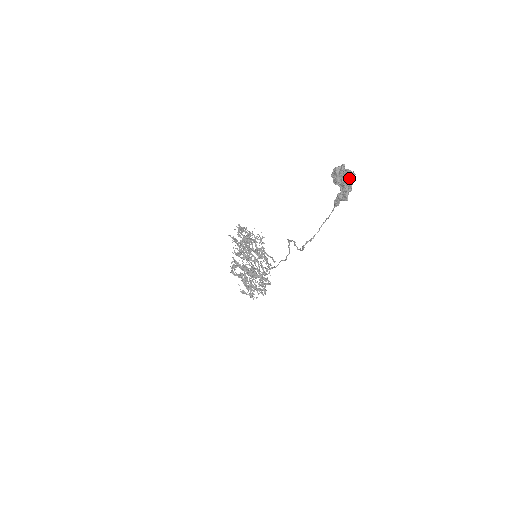
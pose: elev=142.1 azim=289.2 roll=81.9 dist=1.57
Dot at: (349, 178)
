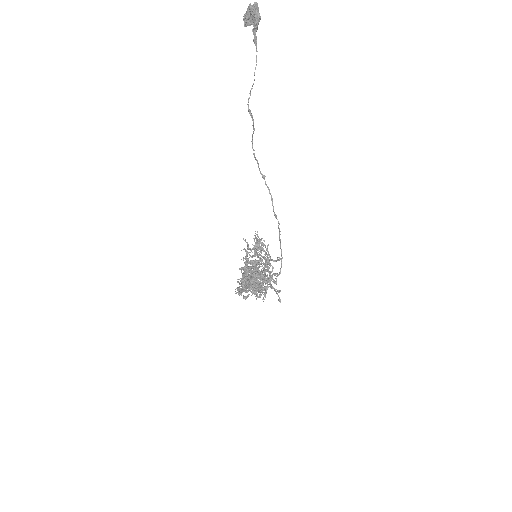
Dot at: (253, 6)
